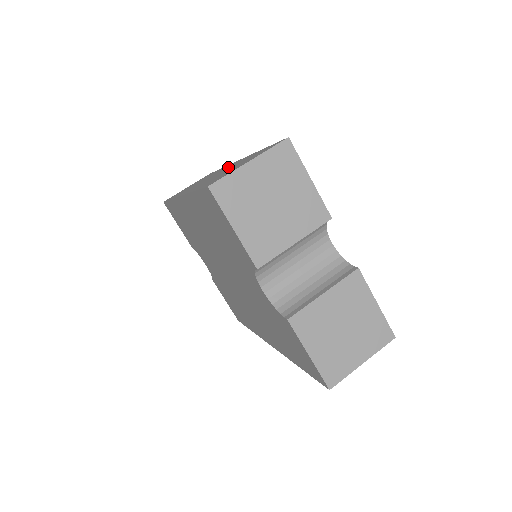
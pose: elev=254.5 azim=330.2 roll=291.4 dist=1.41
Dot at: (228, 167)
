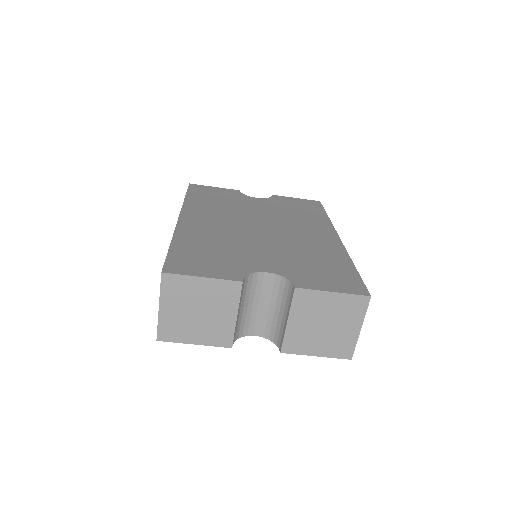
Dot at: occluded
